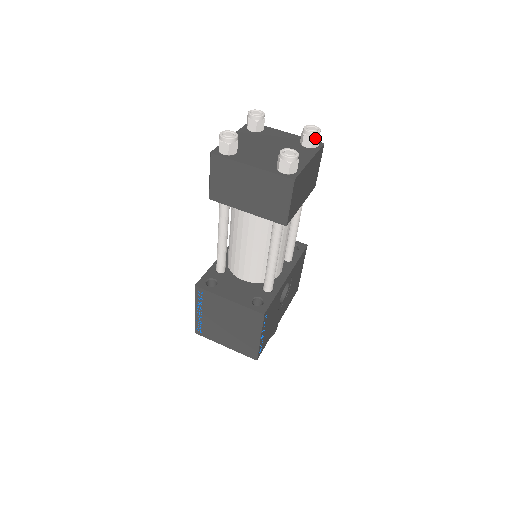
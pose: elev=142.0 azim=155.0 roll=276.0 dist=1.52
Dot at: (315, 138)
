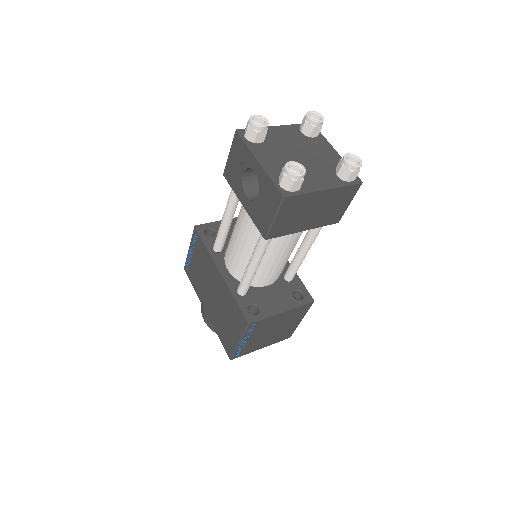
Dot at: (321, 125)
